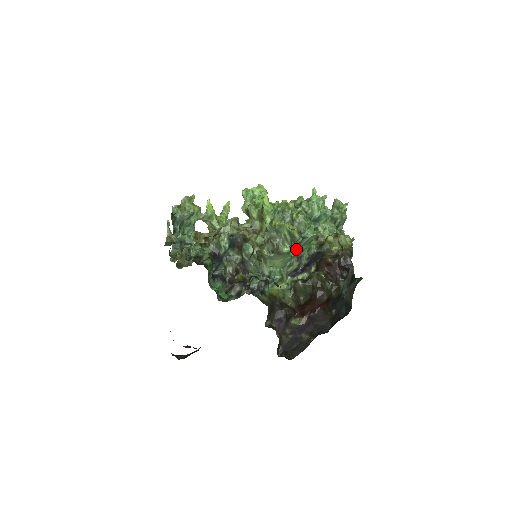
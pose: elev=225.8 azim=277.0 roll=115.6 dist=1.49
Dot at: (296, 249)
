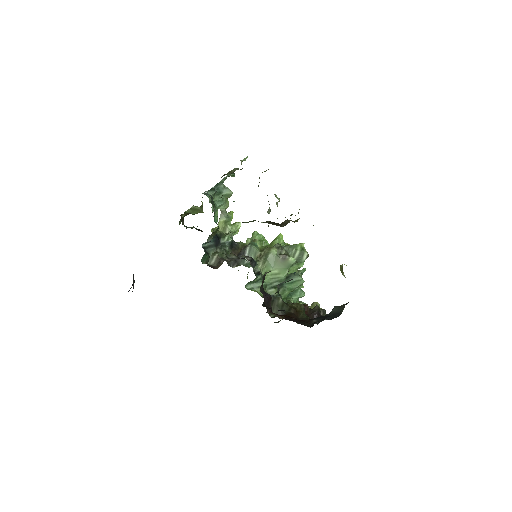
Dot at: occluded
